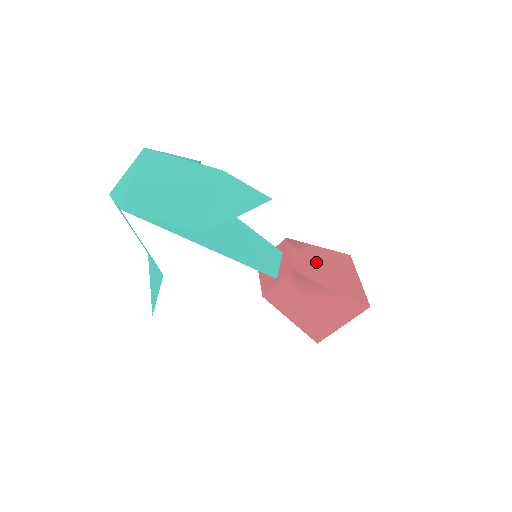
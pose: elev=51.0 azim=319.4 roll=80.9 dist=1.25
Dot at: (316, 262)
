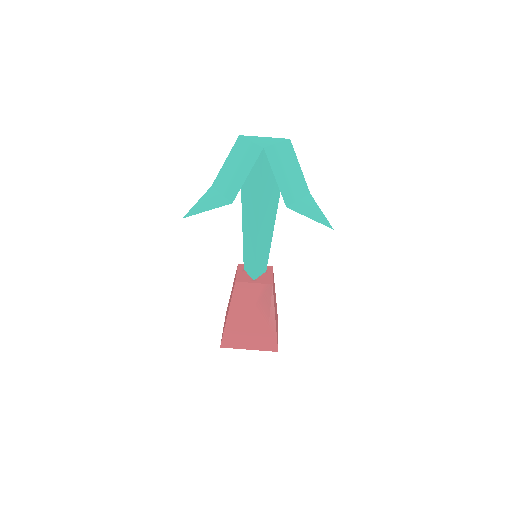
Dot at: occluded
